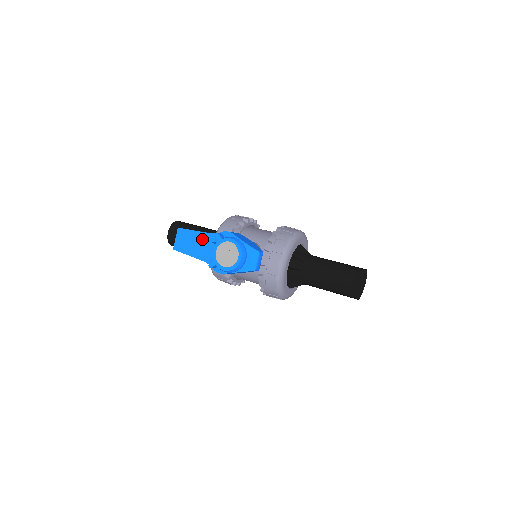
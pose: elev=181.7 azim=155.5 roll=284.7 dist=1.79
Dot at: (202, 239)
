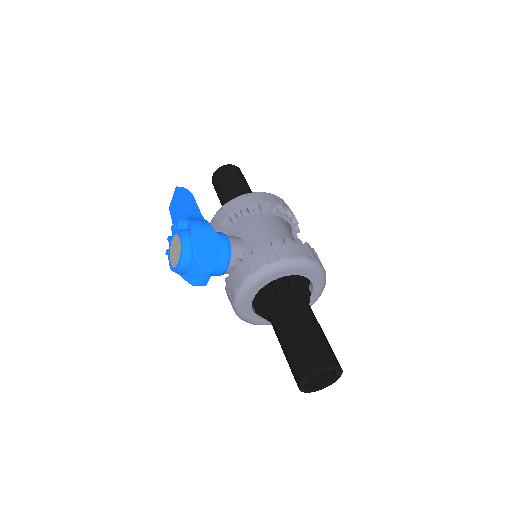
Dot at: (182, 214)
